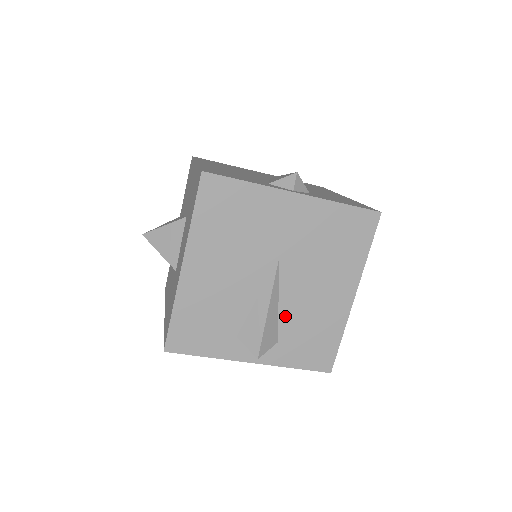
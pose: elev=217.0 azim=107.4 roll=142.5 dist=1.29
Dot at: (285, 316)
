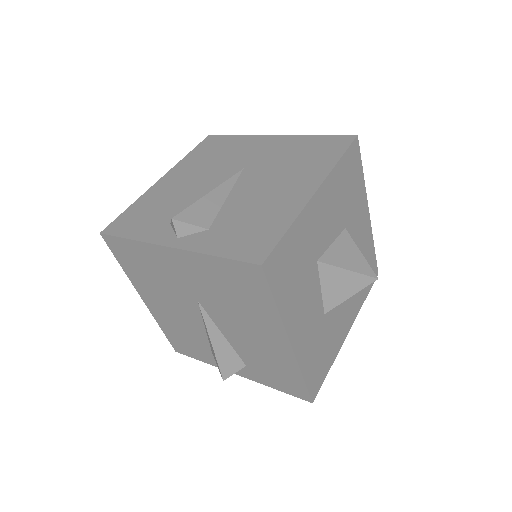
Dot at: (237, 347)
